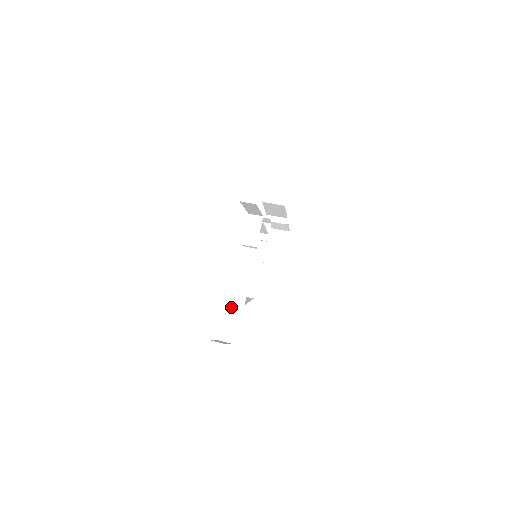
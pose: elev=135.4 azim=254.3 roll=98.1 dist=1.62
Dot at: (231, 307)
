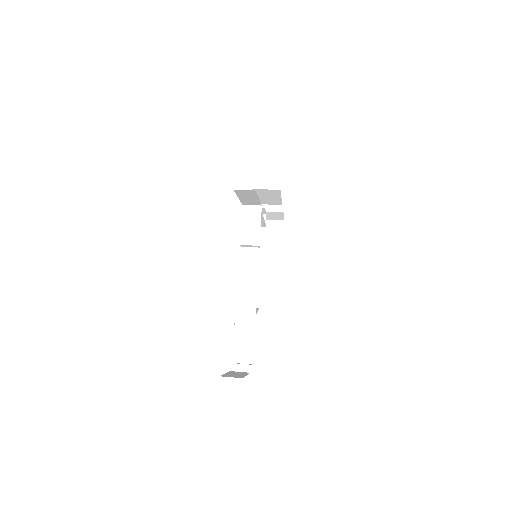
Dot at: (239, 325)
